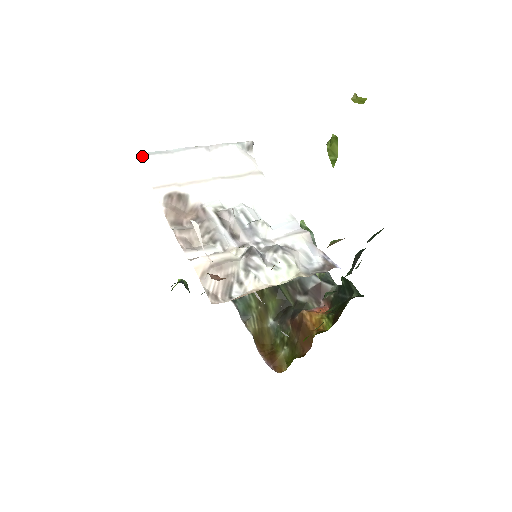
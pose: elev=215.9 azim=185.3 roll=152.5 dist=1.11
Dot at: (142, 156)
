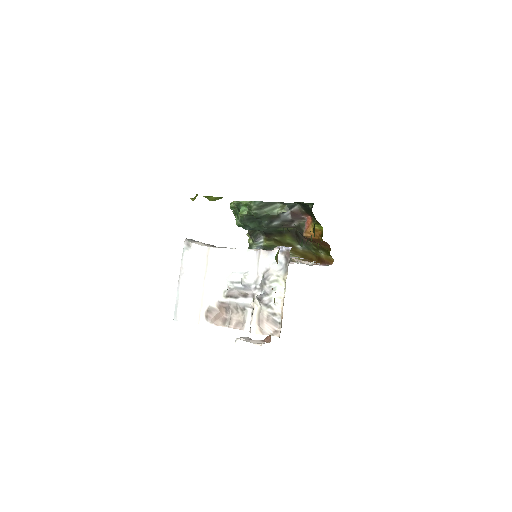
Dot at: (176, 318)
